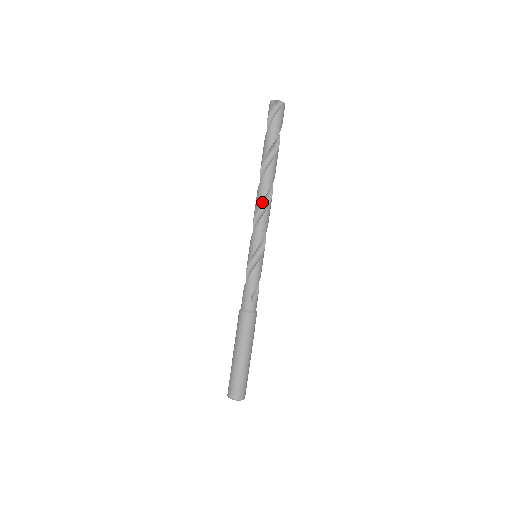
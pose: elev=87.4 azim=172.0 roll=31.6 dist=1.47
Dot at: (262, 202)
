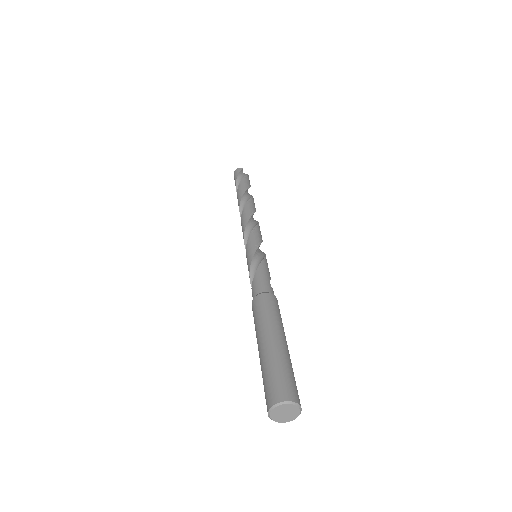
Dot at: (252, 217)
